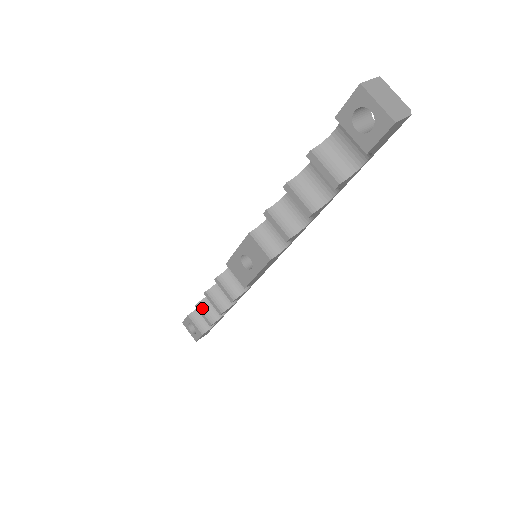
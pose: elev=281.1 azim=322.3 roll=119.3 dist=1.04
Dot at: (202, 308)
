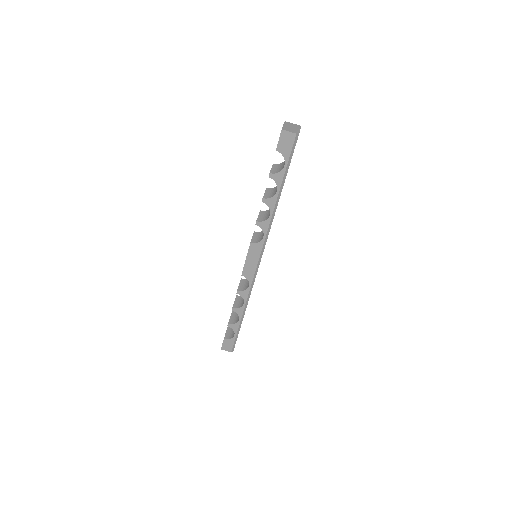
Dot at: (233, 315)
